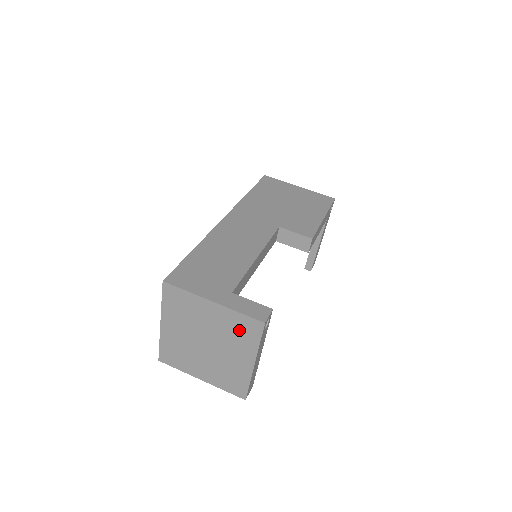
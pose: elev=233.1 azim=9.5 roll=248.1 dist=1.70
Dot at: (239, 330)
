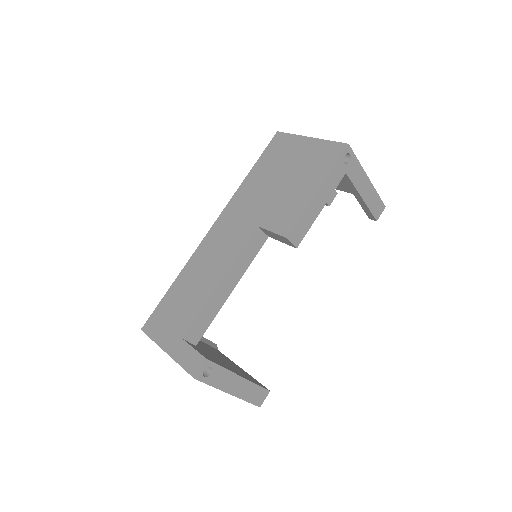
Dot at: occluded
